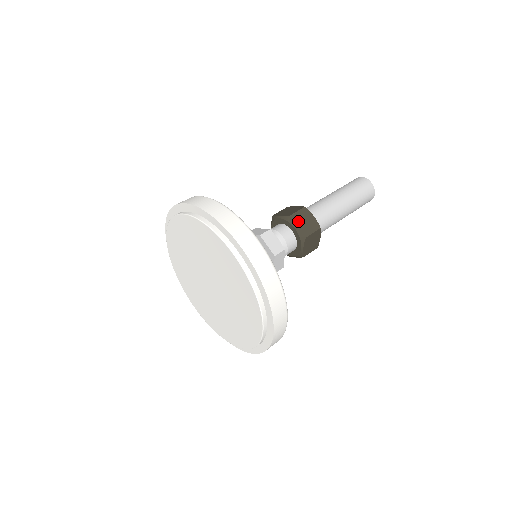
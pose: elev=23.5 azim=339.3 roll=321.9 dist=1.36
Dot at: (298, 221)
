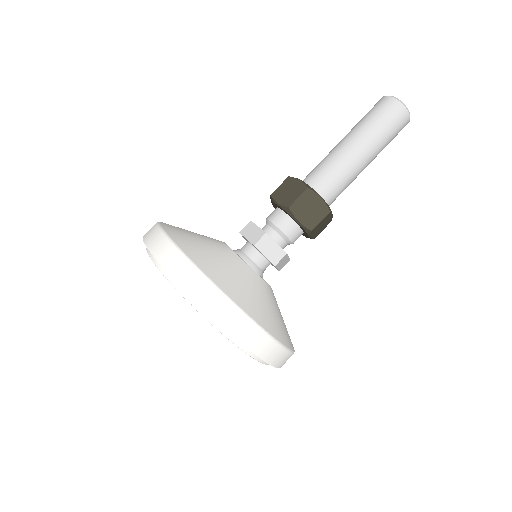
Dot at: (280, 195)
